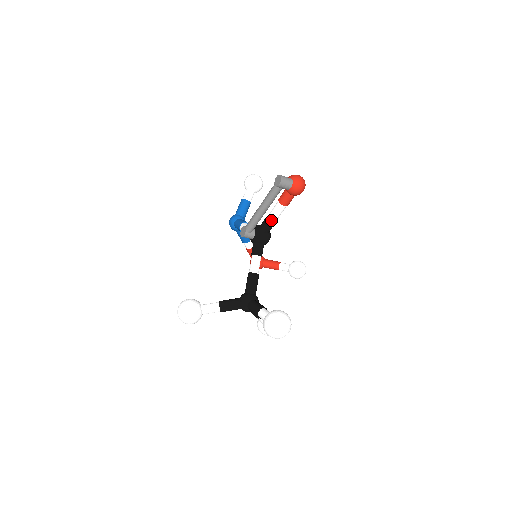
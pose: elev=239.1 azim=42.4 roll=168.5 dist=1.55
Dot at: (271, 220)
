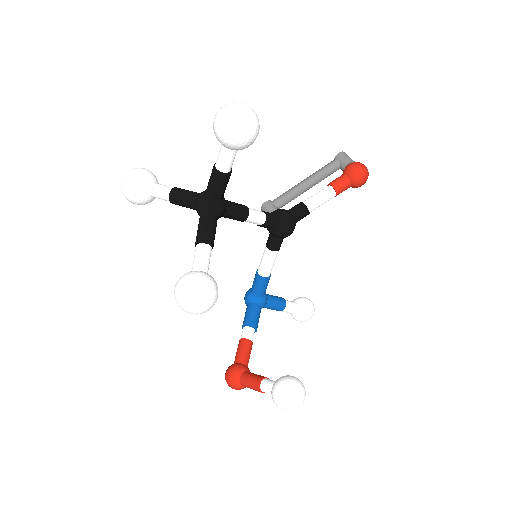
Dot at: (306, 201)
